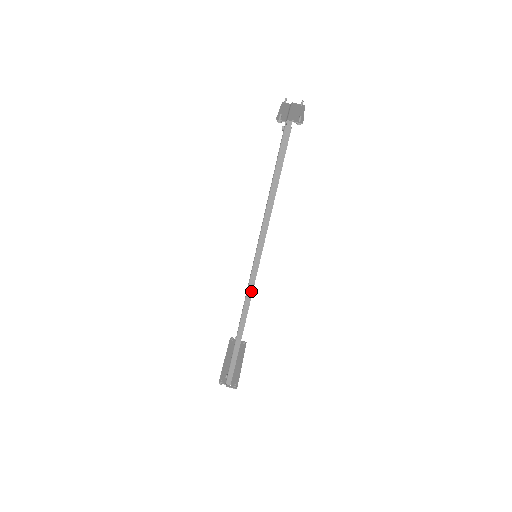
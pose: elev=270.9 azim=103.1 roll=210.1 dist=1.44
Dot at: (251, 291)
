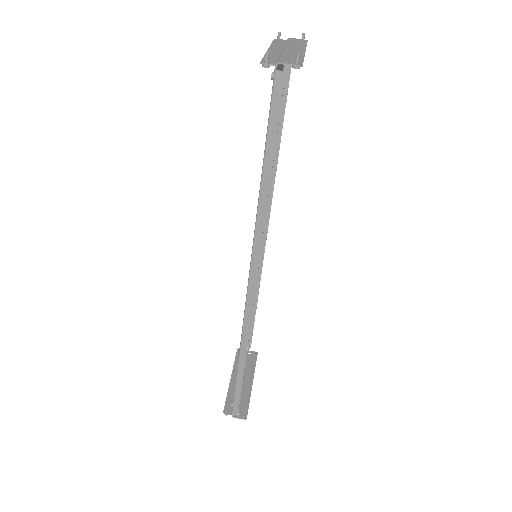
Dot at: (251, 307)
